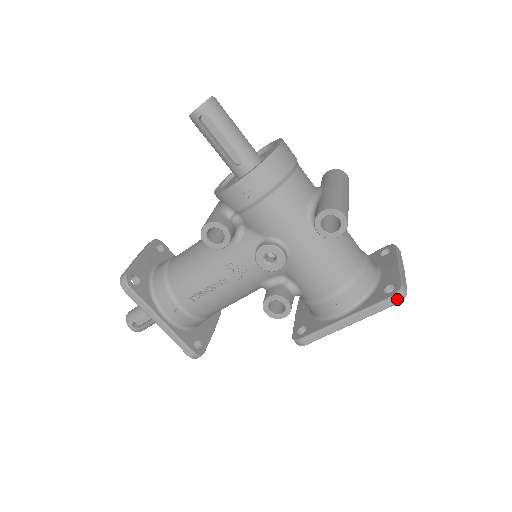
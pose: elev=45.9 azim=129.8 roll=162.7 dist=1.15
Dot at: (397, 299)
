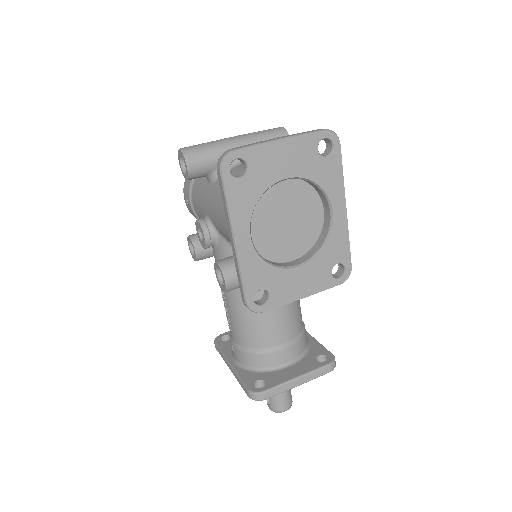
Dot at: (218, 167)
